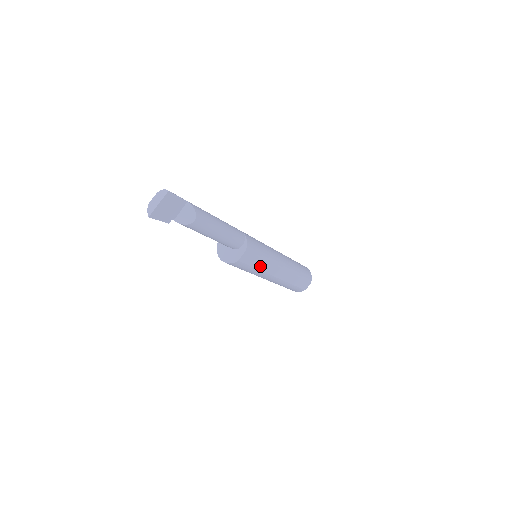
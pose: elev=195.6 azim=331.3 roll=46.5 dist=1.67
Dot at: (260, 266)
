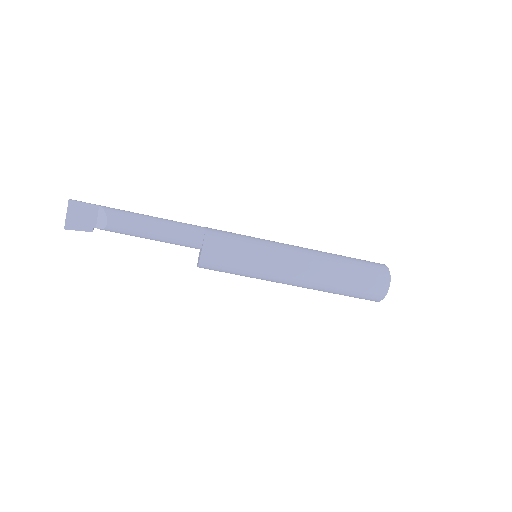
Dot at: (248, 265)
